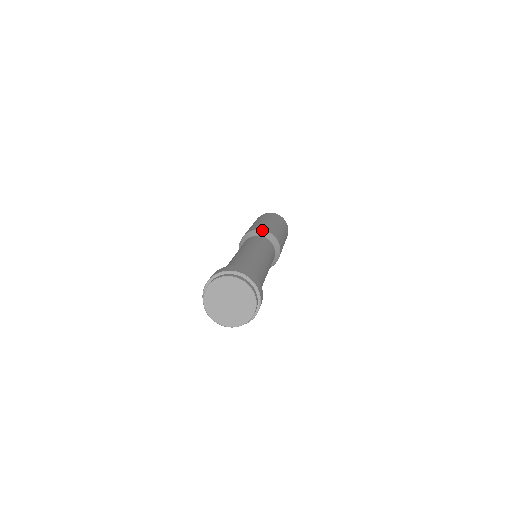
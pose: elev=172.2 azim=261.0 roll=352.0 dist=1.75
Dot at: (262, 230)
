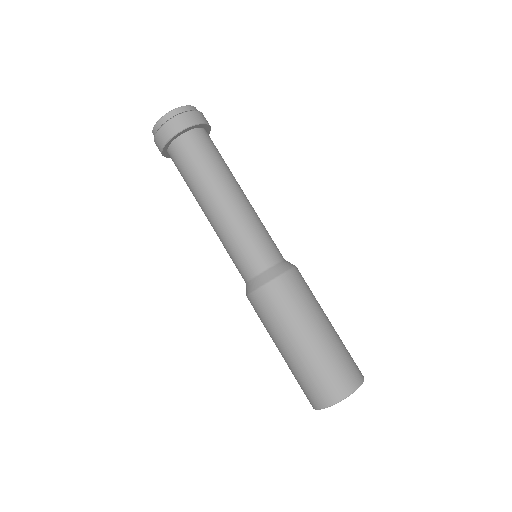
Dot at: occluded
